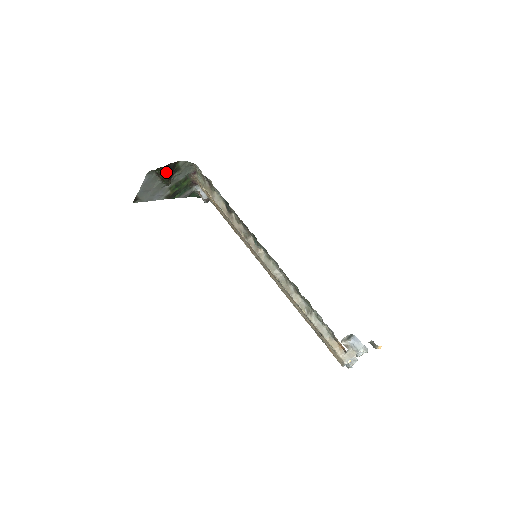
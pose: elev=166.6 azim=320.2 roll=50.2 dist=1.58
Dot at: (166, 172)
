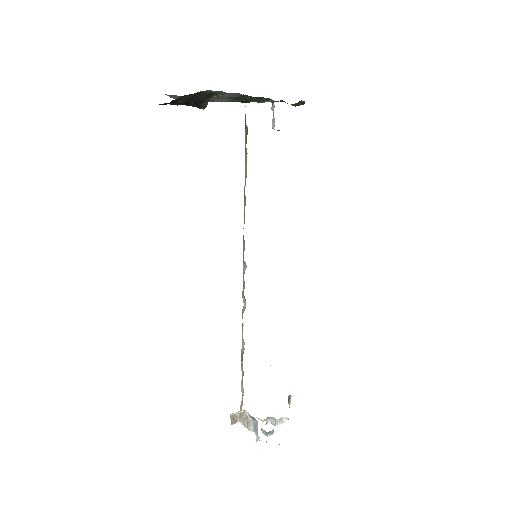
Dot at: (183, 103)
